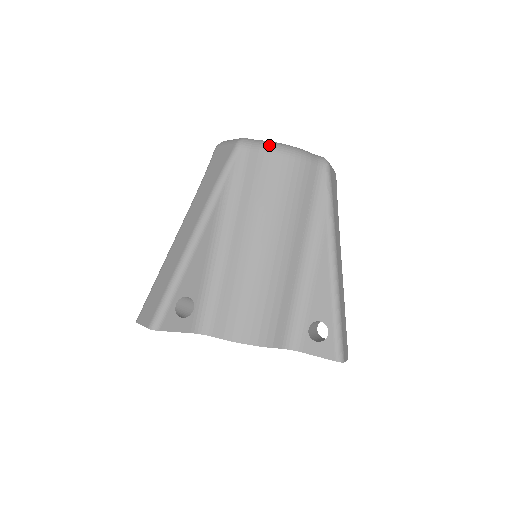
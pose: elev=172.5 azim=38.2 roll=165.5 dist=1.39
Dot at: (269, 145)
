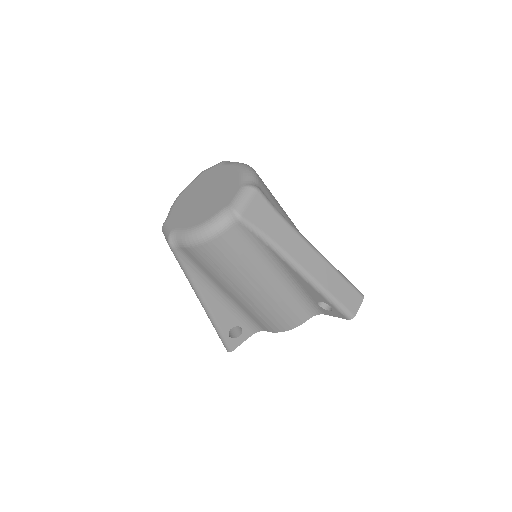
Dot at: (187, 241)
